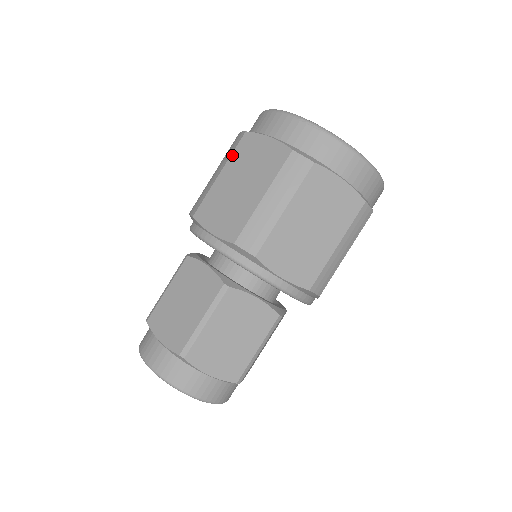
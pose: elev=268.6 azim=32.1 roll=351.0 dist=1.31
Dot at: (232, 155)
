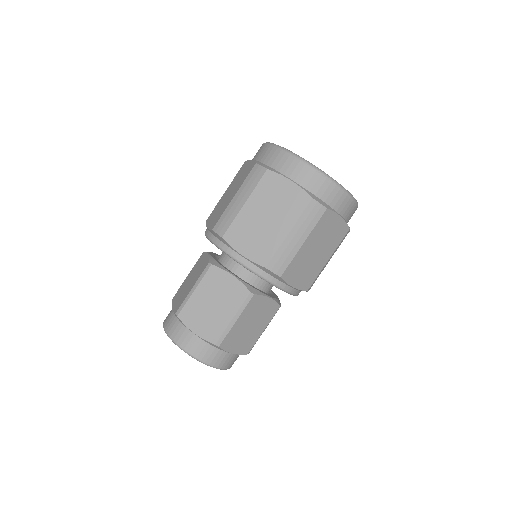
Dot at: (256, 189)
